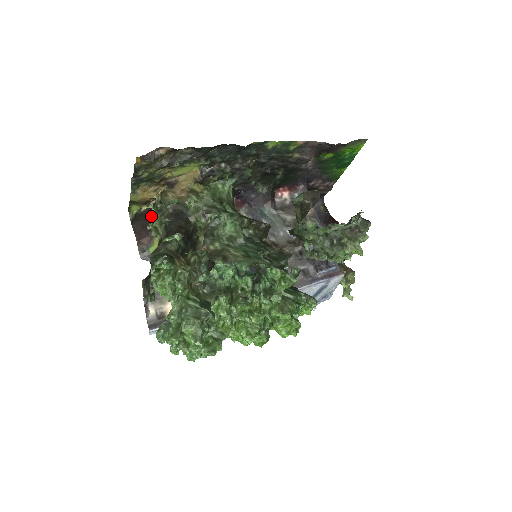
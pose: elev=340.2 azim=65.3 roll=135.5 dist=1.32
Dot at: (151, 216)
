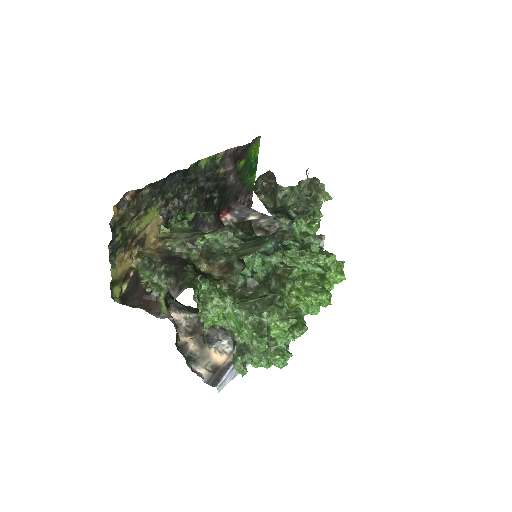
Dot at: (143, 278)
